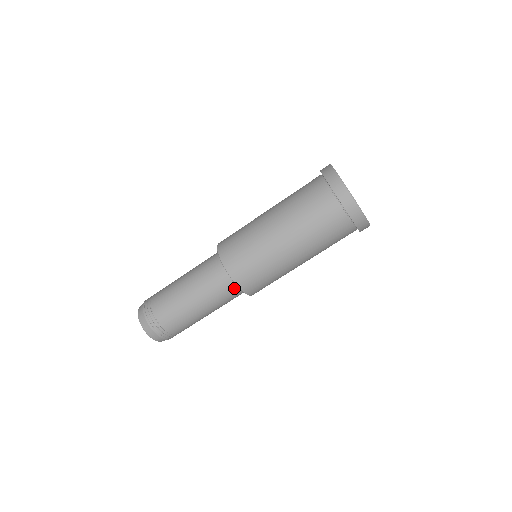
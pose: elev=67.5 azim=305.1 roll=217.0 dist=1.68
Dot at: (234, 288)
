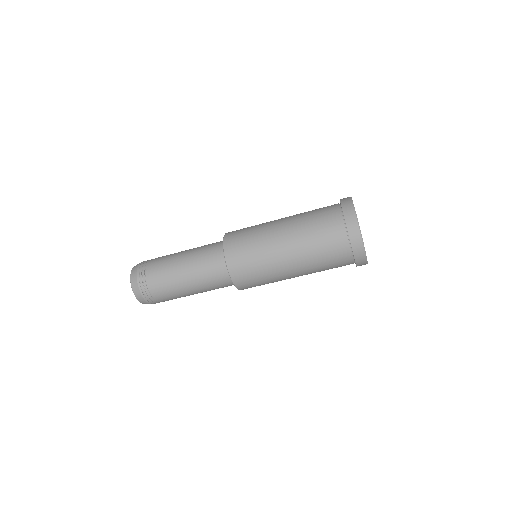
Dot at: (223, 270)
